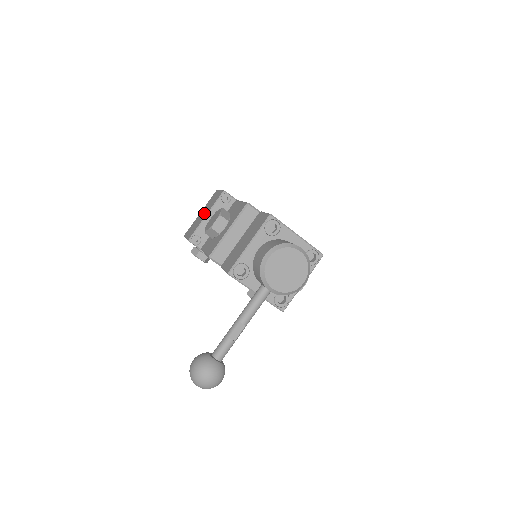
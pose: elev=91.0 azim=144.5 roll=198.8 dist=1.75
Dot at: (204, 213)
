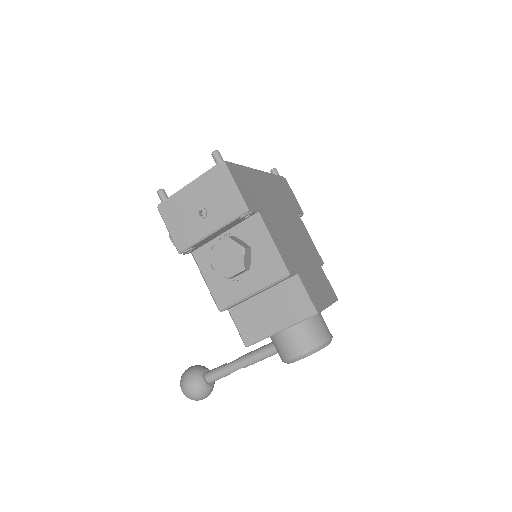
Dot at: (205, 217)
